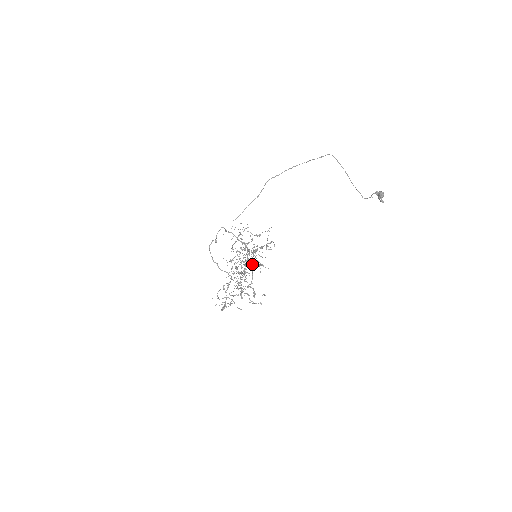
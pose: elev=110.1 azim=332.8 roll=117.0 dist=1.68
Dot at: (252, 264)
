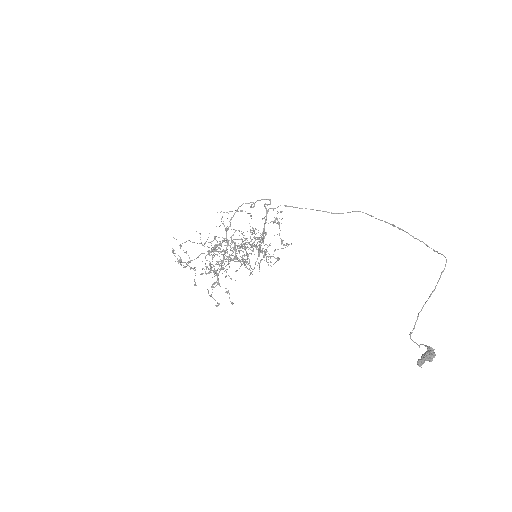
Dot at: occluded
